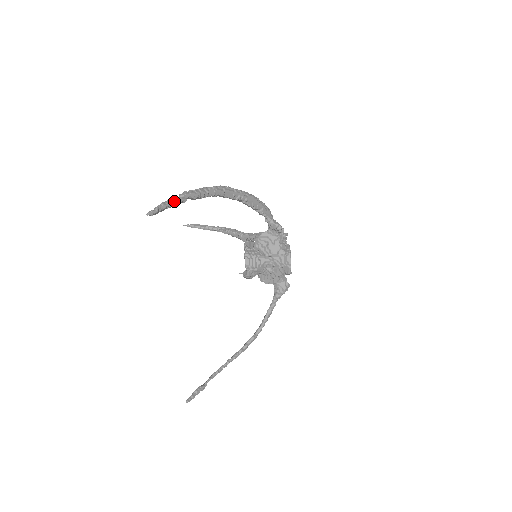
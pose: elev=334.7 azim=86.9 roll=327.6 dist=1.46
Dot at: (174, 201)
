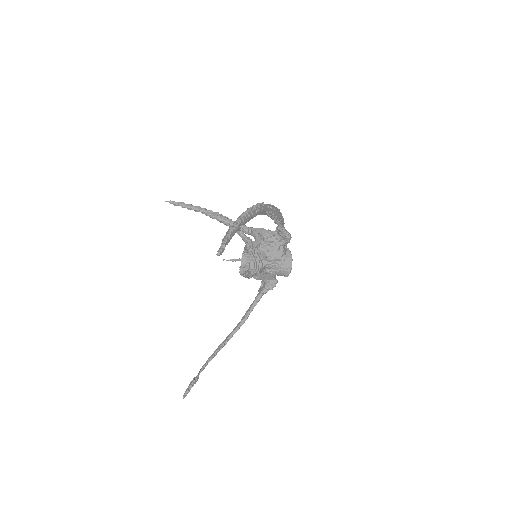
Dot at: (233, 233)
